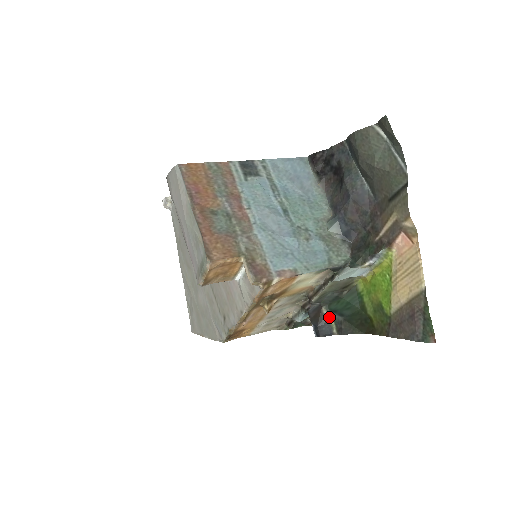
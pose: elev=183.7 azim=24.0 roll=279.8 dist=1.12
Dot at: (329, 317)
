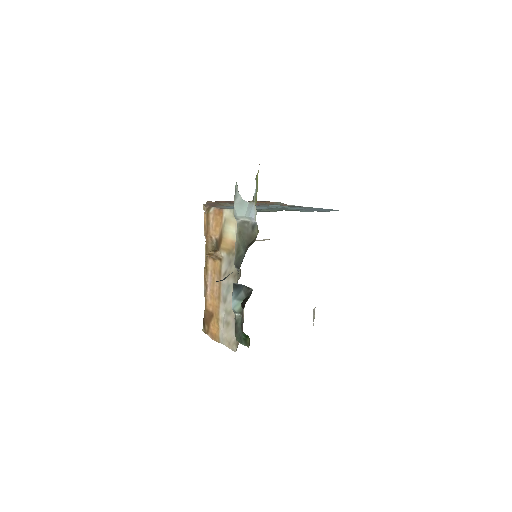
Dot at: occluded
